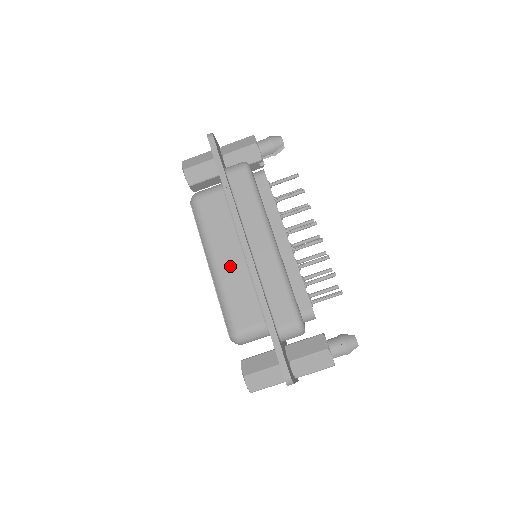
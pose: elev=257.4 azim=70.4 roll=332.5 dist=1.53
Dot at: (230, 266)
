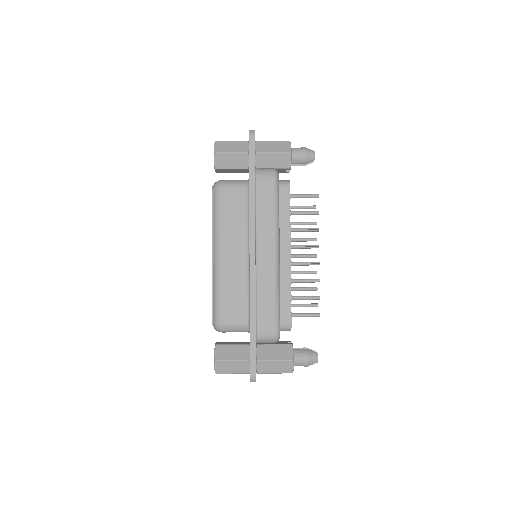
Dot at: (232, 263)
